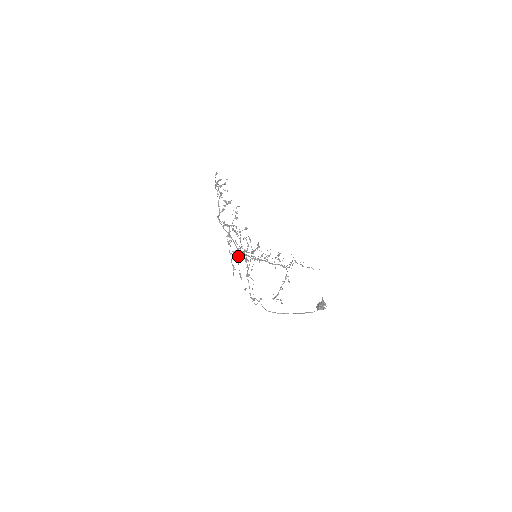
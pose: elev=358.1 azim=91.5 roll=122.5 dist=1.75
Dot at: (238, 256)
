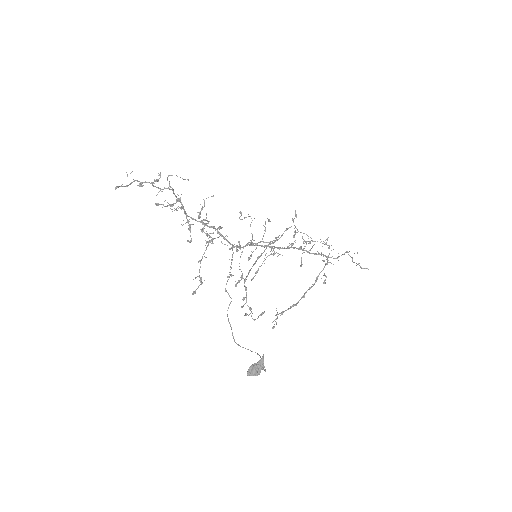
Dot at: (241, 252)
